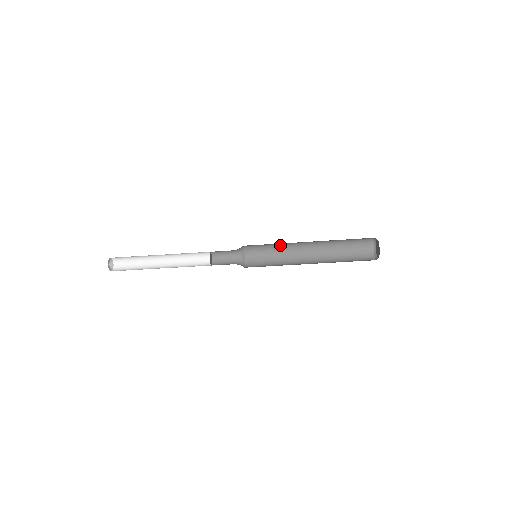
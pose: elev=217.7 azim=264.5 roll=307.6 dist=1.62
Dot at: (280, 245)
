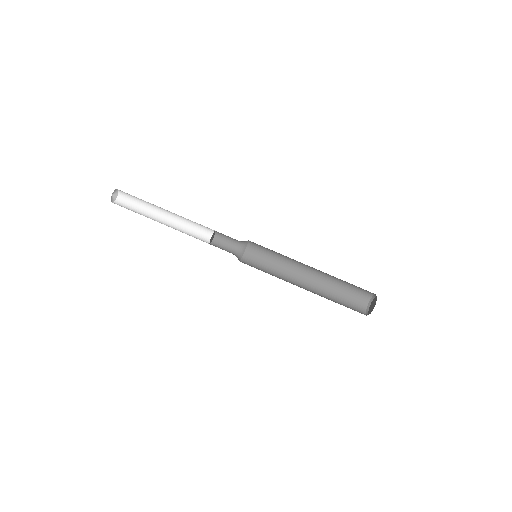
Dot at: (276, 275)
